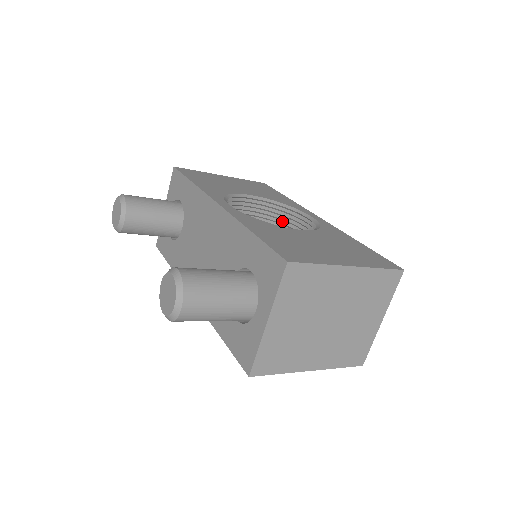
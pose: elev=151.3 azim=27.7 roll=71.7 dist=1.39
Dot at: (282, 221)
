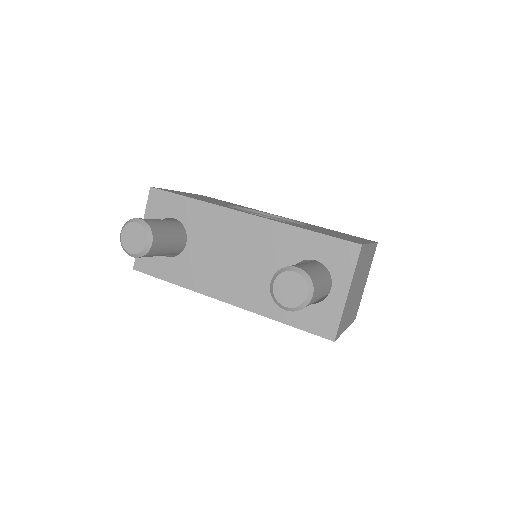
Dot at: occluded
